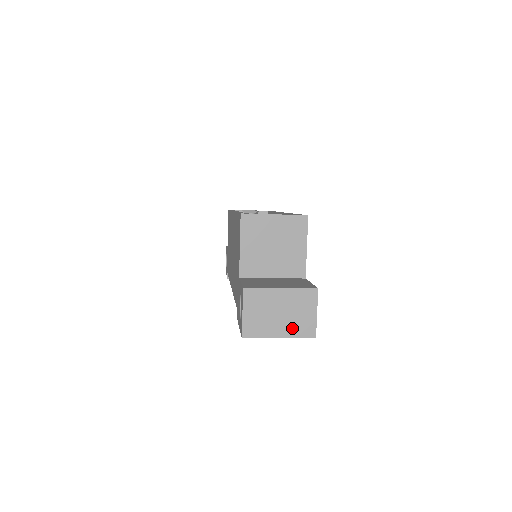
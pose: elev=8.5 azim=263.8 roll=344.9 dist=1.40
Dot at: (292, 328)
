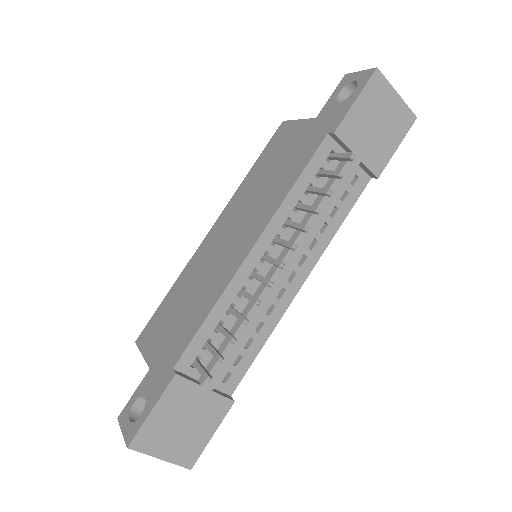
Dot at: occluded
